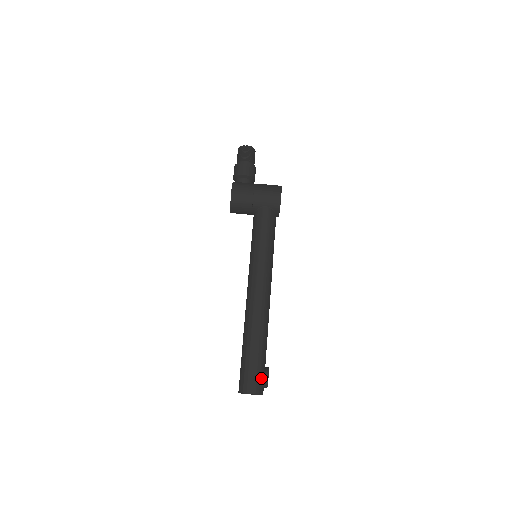
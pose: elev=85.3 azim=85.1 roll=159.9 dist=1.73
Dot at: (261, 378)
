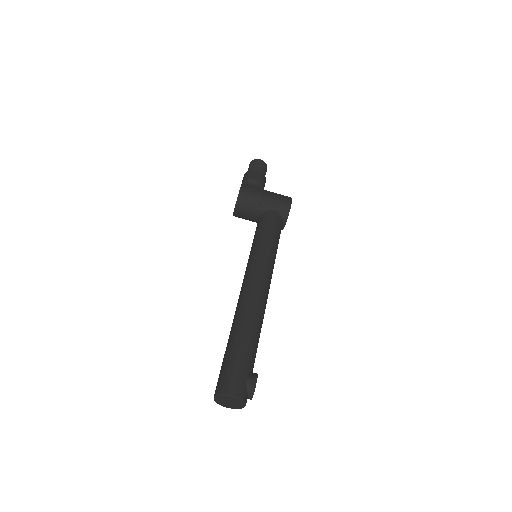
Dot at: (247, 380)
